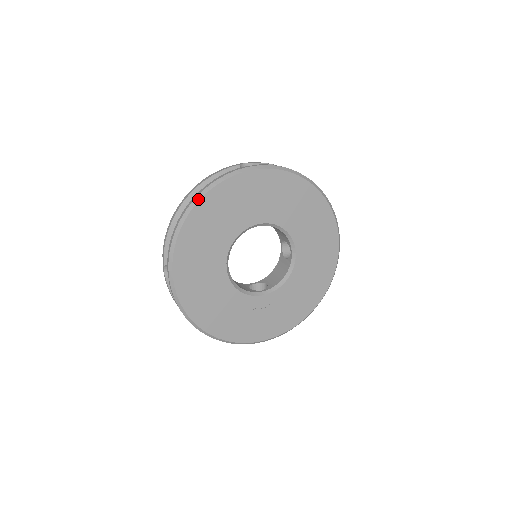
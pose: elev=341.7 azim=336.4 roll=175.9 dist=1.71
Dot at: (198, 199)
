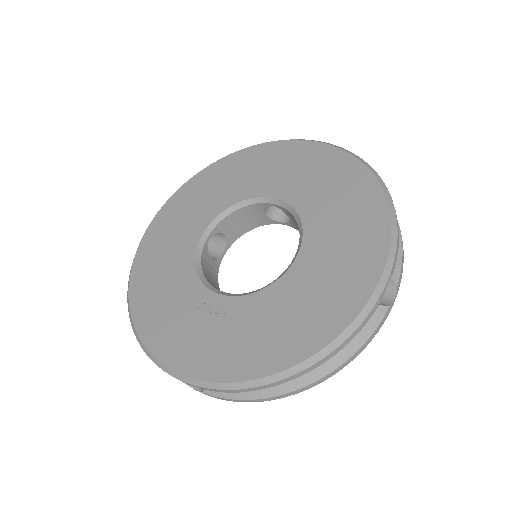
Dot at: (228, 155)
